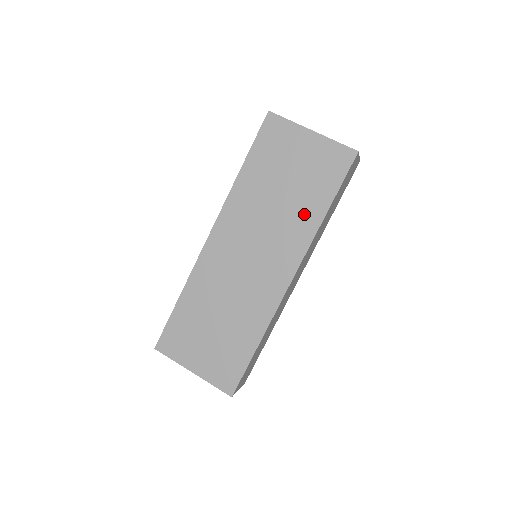
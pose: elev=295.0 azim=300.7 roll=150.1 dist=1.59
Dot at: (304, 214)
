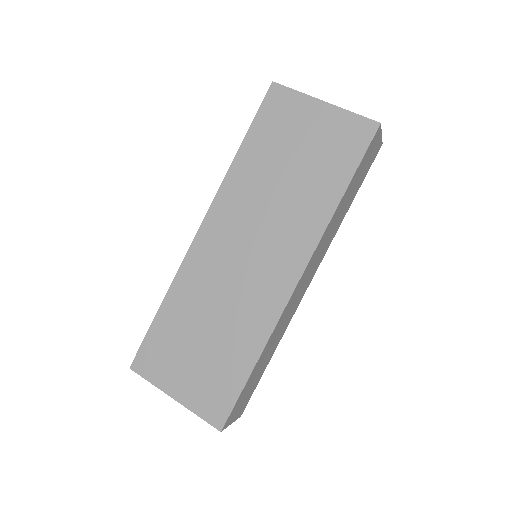
Dot at: (314, 200)
